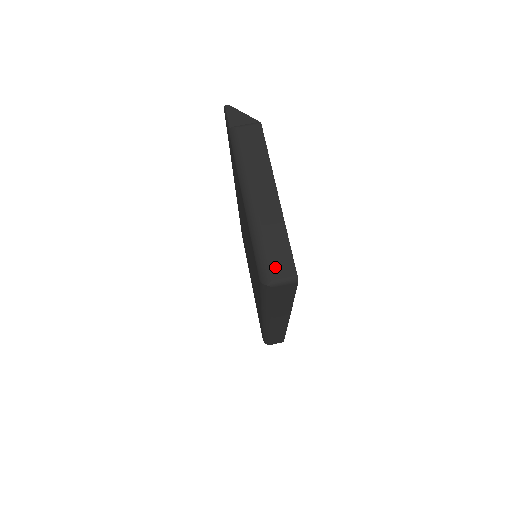
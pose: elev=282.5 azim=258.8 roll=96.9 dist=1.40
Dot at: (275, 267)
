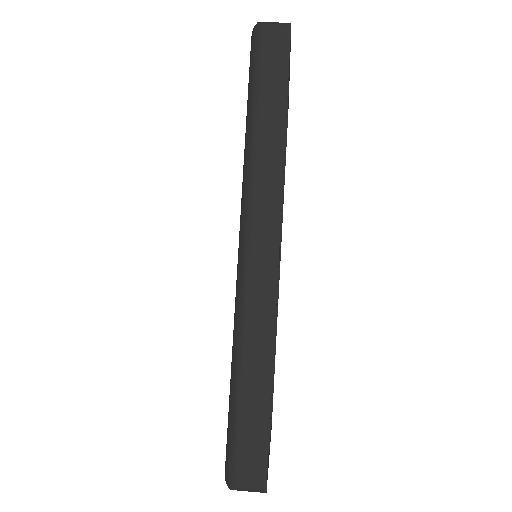
Dot at: occluded
